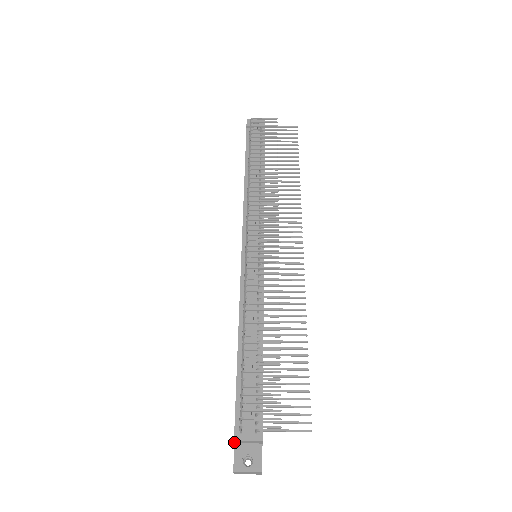
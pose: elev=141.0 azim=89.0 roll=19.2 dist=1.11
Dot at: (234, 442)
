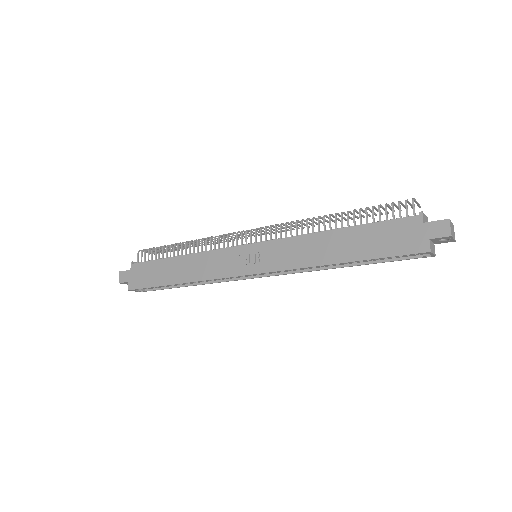
Dot at: (423, 219)
